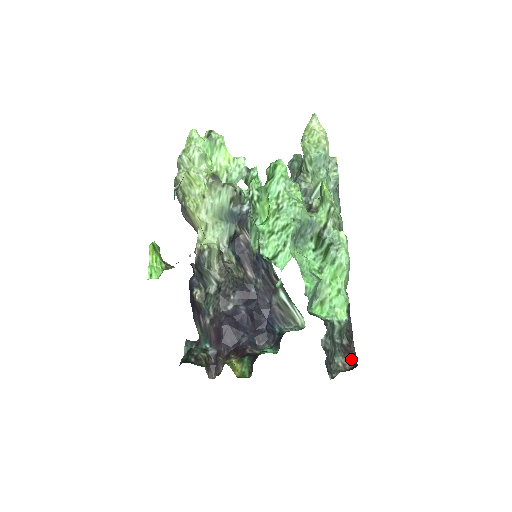
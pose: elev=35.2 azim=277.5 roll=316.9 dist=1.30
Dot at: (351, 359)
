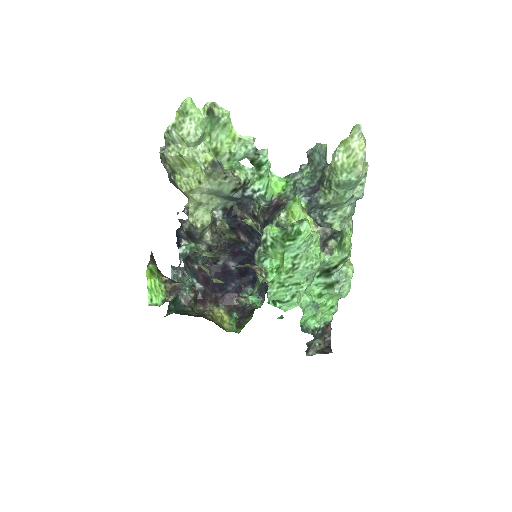
Dot at: (326, 339)
